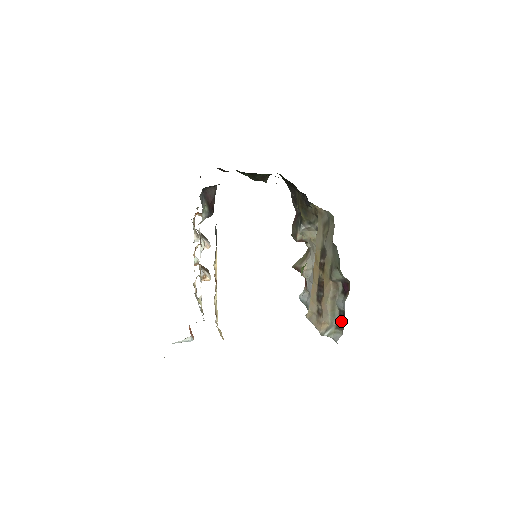
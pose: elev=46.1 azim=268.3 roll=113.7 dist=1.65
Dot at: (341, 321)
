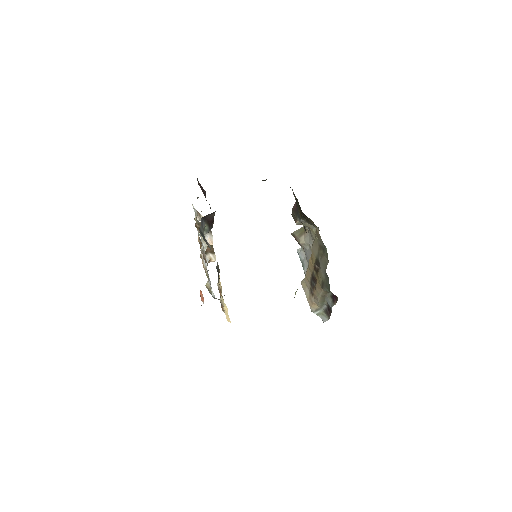
Dot at: (328, 311)
